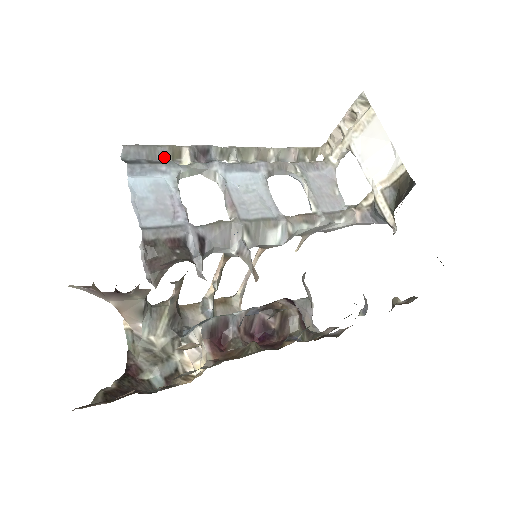
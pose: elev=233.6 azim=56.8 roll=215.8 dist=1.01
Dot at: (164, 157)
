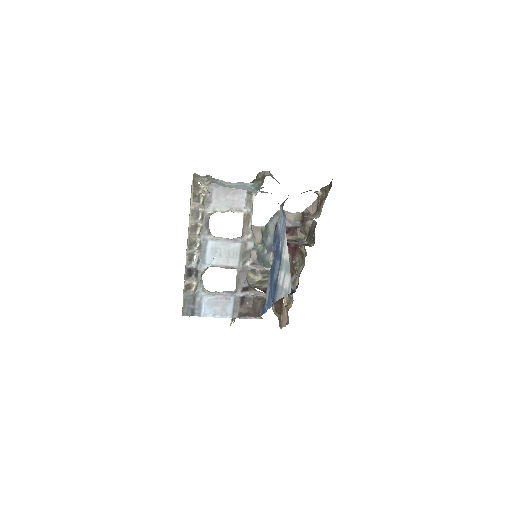
Dot at: (190, 295)
